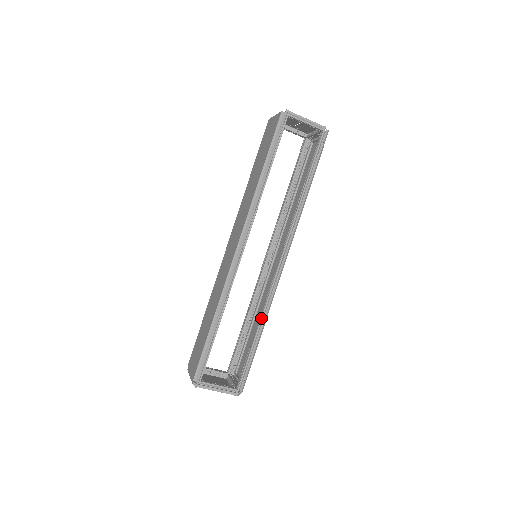
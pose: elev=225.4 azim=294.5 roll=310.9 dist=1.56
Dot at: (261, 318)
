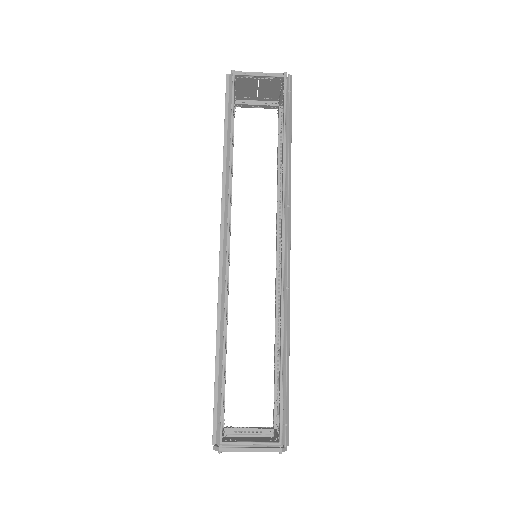
Dot at: (280, 330)
